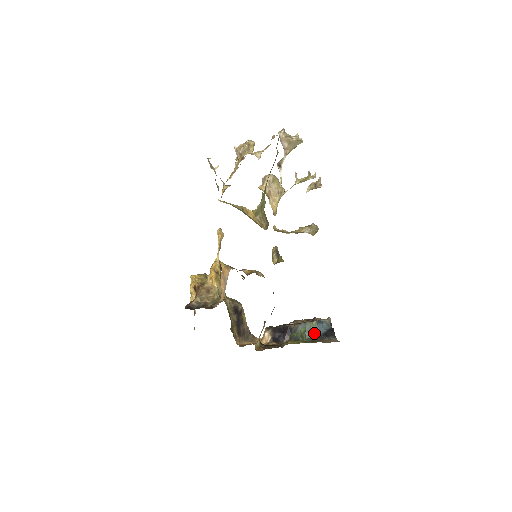
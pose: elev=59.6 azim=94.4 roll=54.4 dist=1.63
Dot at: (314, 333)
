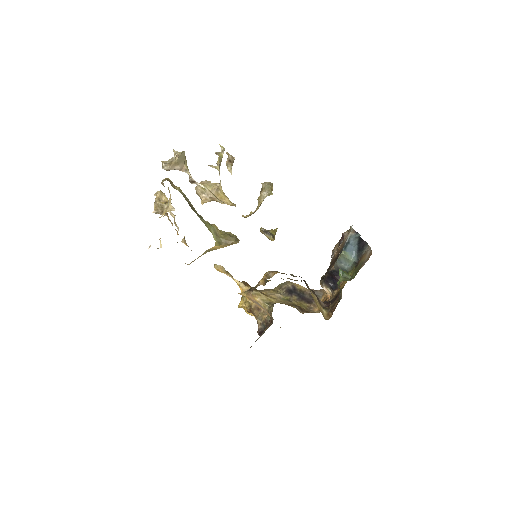
Dot at: (351, 258)
